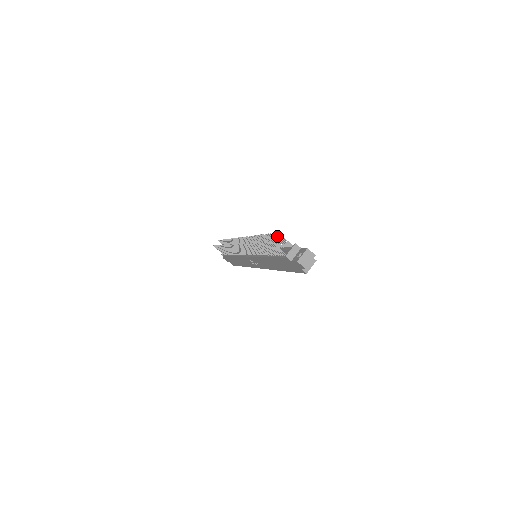
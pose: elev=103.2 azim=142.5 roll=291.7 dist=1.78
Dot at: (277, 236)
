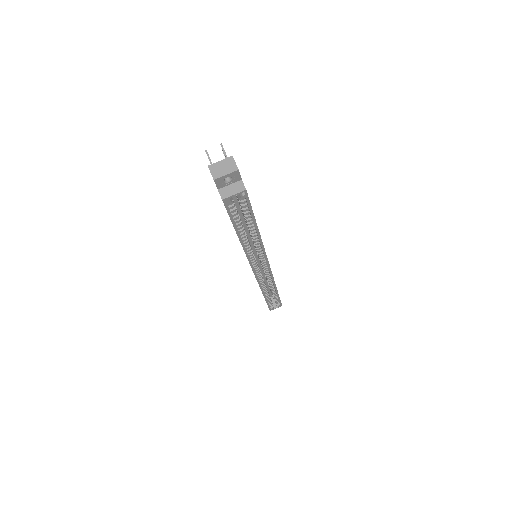
Dot at: occluded
